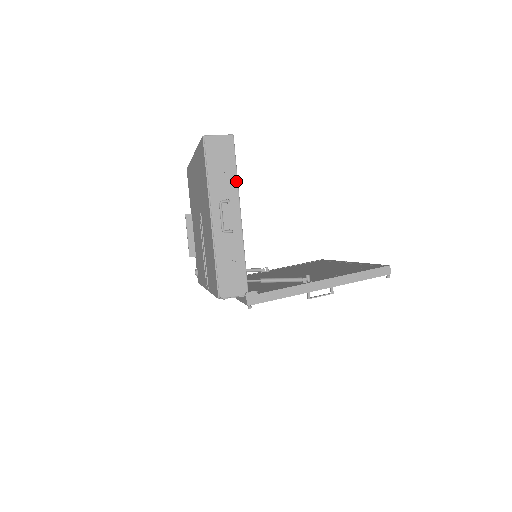
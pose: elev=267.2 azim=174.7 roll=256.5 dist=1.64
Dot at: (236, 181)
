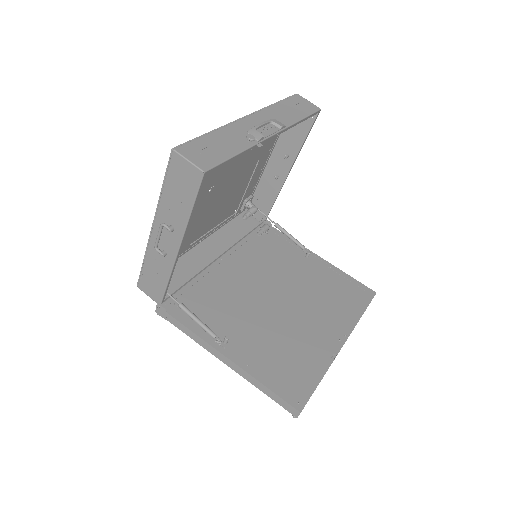
Dot at: (187, 218)
